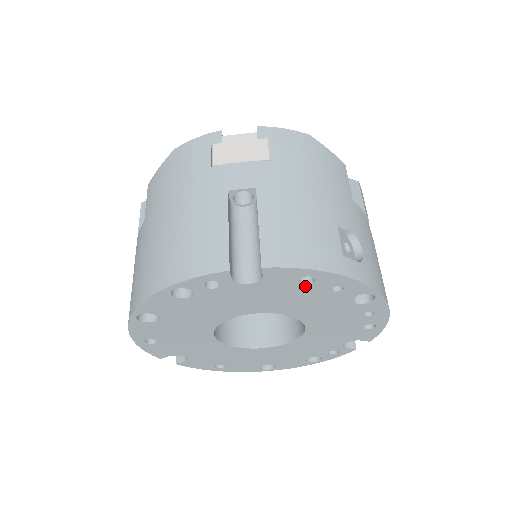
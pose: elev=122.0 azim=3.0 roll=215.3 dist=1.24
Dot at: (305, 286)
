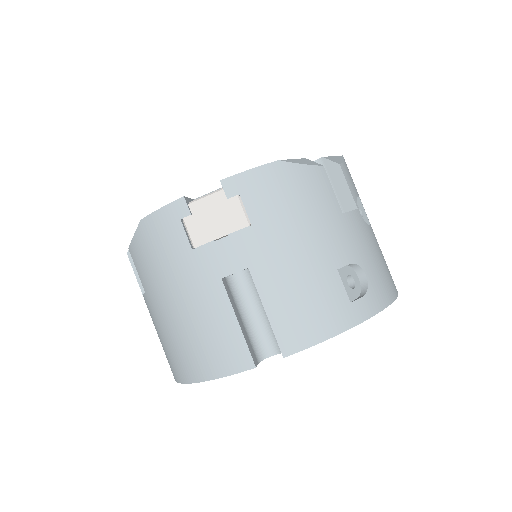
Dot at: occluded
